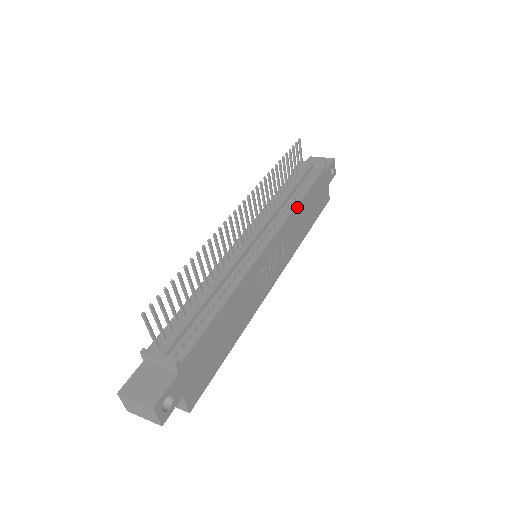
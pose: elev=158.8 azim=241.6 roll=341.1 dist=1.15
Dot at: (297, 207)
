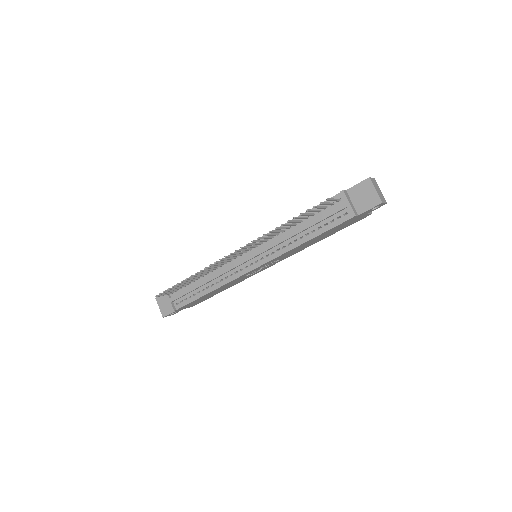
Dot at: (296, 247)
